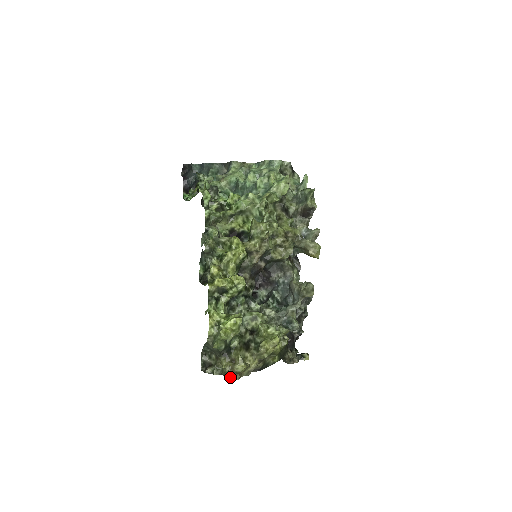
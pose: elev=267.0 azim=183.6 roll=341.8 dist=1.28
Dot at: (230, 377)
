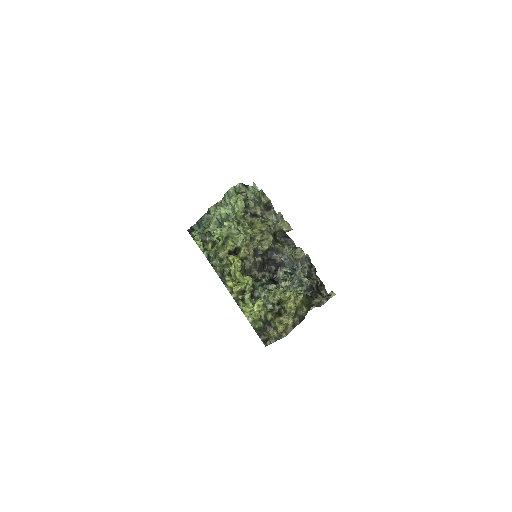
Dot at: (281, 338)
